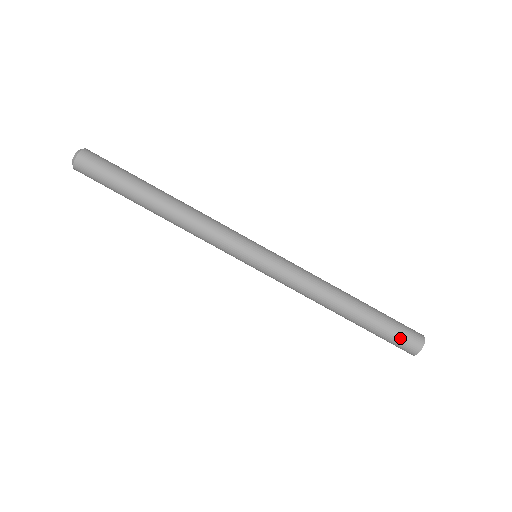
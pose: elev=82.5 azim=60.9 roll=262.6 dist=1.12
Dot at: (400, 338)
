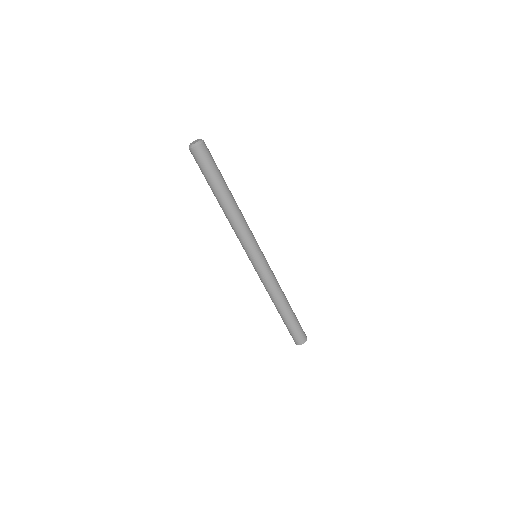
Dot at: (294, 335)
